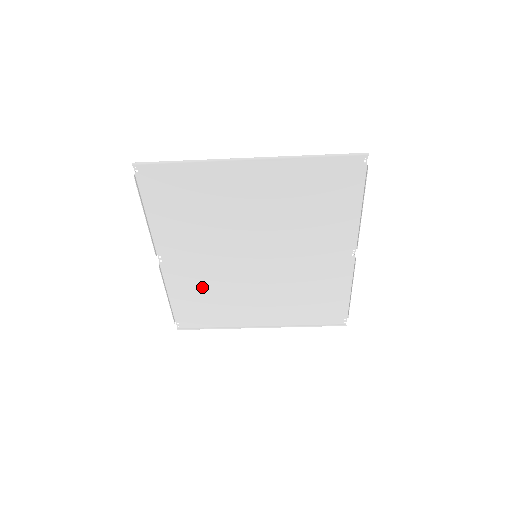
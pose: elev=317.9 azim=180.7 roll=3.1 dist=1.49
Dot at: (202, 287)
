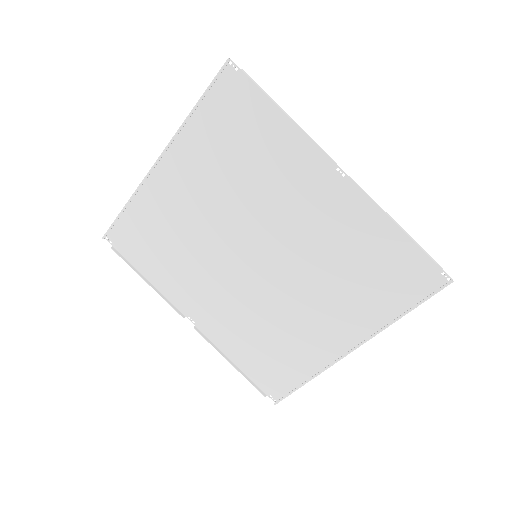
Dot at: (249, 331)
